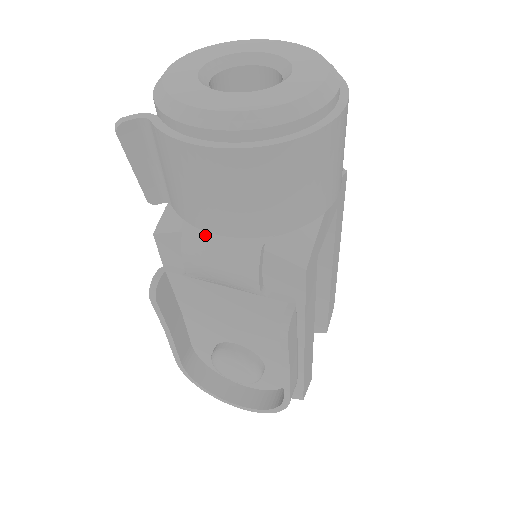
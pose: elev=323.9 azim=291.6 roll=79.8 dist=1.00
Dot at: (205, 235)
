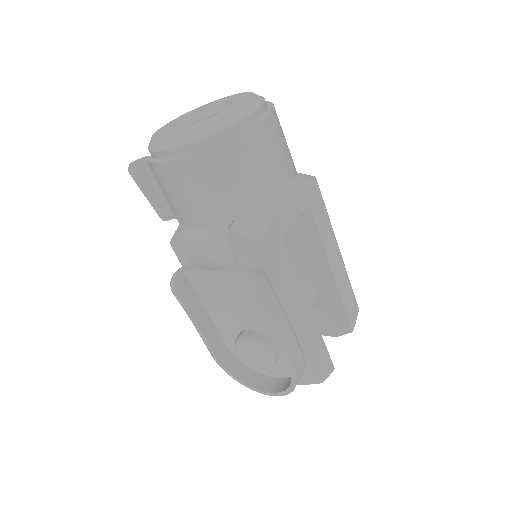
Dot at: (192, 230)
